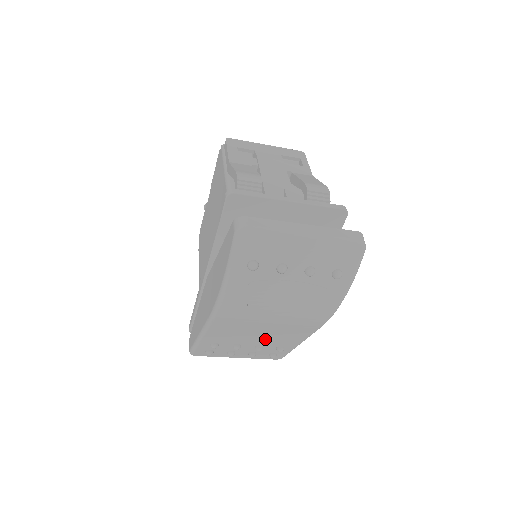
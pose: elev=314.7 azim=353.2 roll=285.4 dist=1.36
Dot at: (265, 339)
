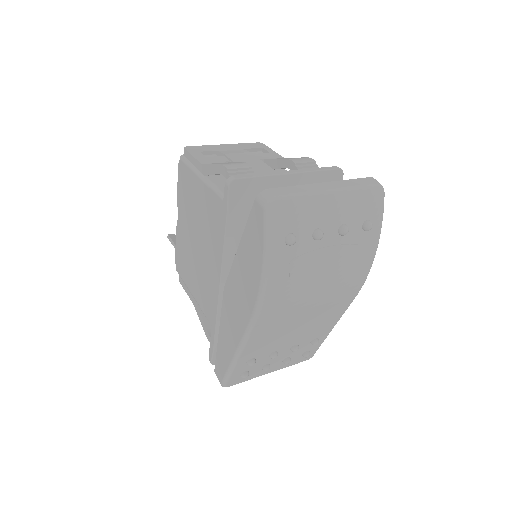
Dot at: (302, 334)
